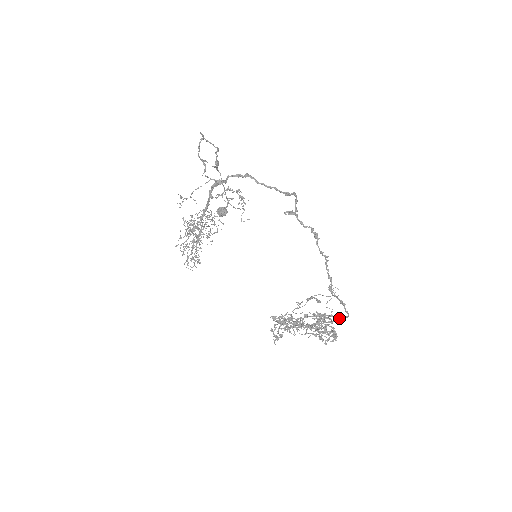
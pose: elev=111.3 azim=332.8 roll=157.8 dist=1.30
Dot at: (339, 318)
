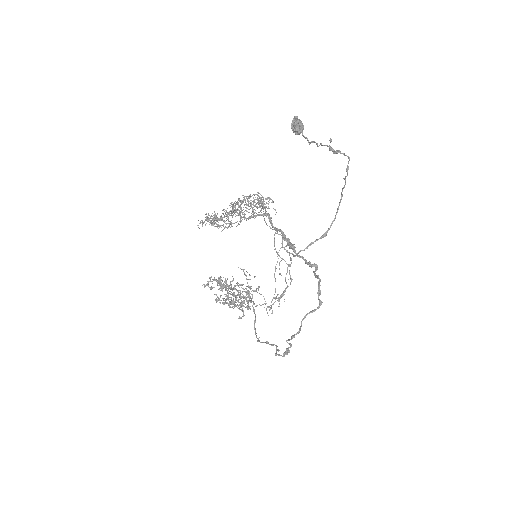
Dot at: (254, 312)
